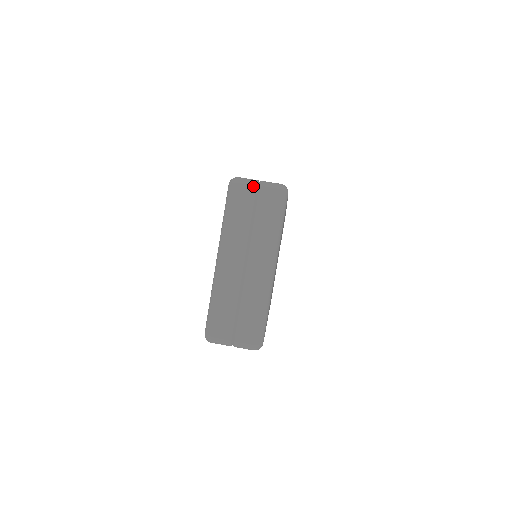
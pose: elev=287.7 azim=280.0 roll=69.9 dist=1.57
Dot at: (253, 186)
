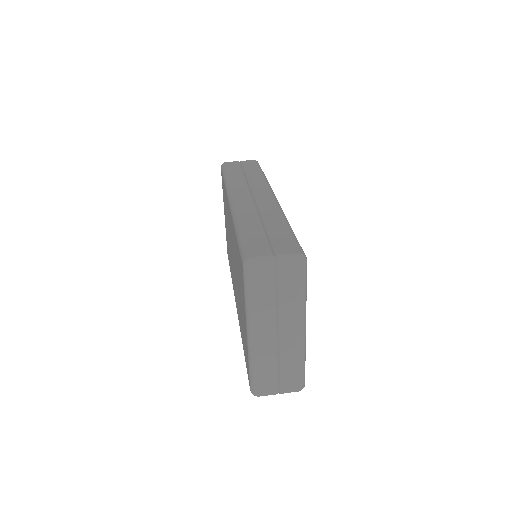
Dot at: (271, 267)
